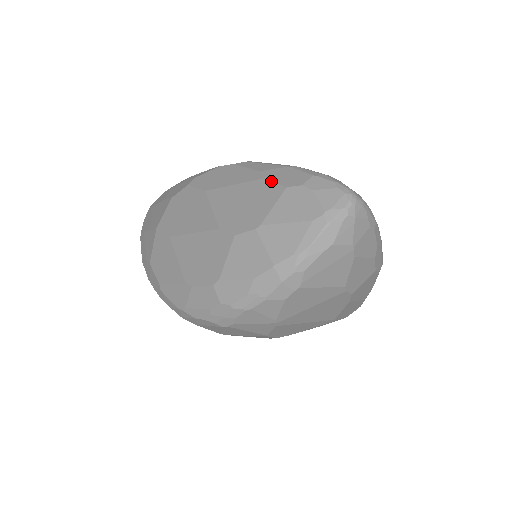
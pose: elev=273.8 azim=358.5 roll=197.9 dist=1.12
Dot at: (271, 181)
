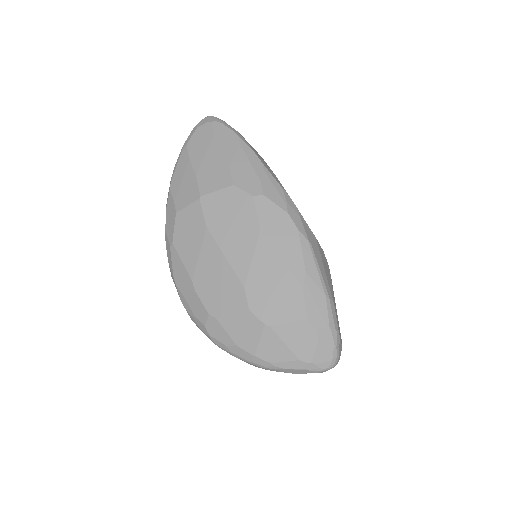
Dot at: (304, 299)
